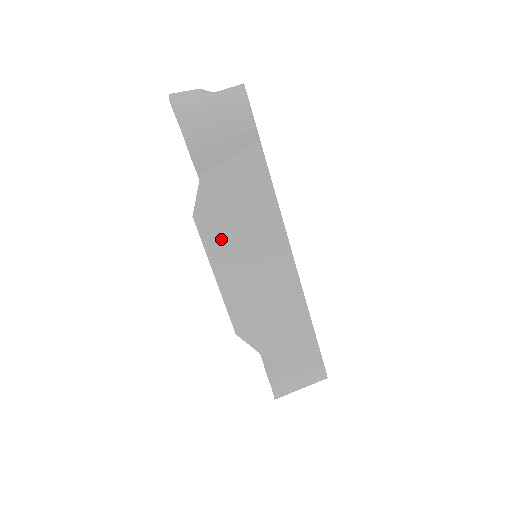
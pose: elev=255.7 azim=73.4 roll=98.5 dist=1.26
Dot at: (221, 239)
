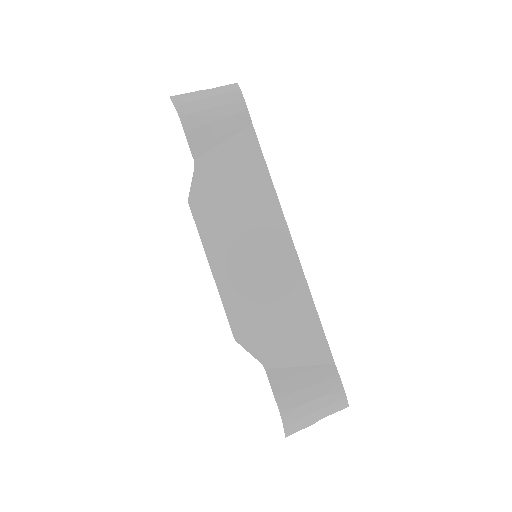
Dot at: (217, 225)
